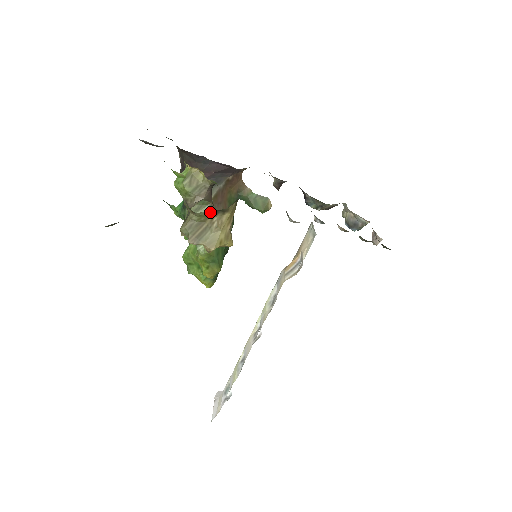
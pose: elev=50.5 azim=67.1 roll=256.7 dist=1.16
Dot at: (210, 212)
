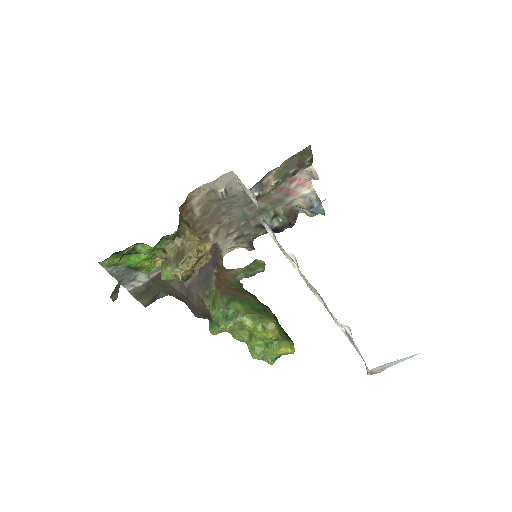
Dot at: (174, 240)
